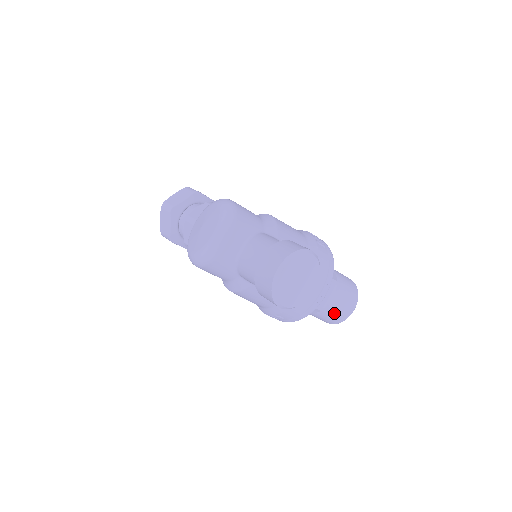
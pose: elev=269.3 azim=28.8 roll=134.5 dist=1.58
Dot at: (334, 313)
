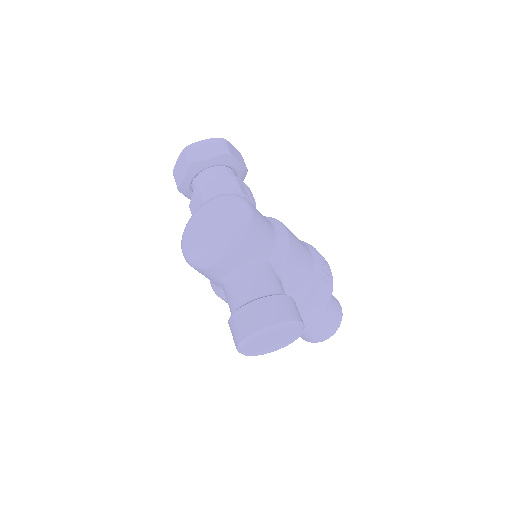
Dot at: (305, 336)
